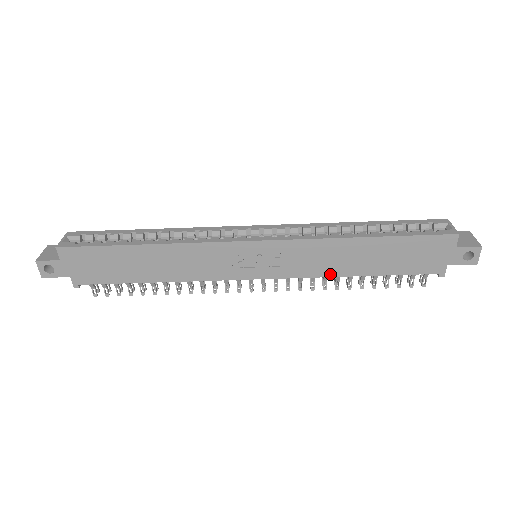
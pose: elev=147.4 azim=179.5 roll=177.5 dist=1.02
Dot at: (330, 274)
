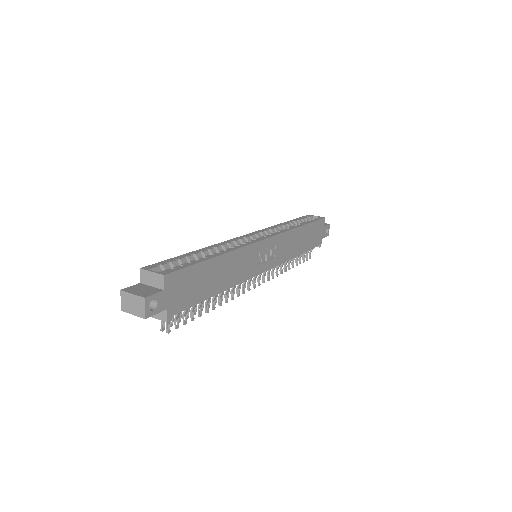
Dot at: (290, 257)
